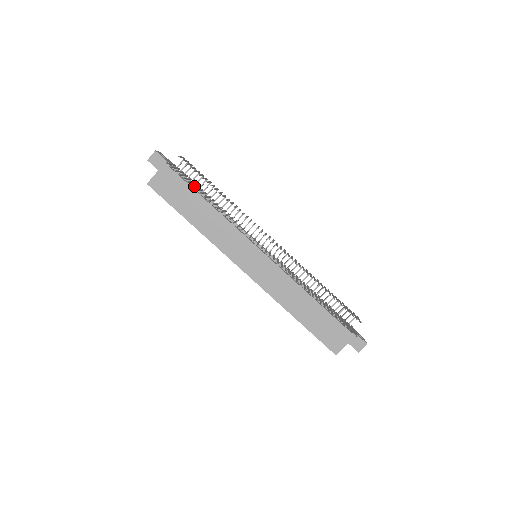
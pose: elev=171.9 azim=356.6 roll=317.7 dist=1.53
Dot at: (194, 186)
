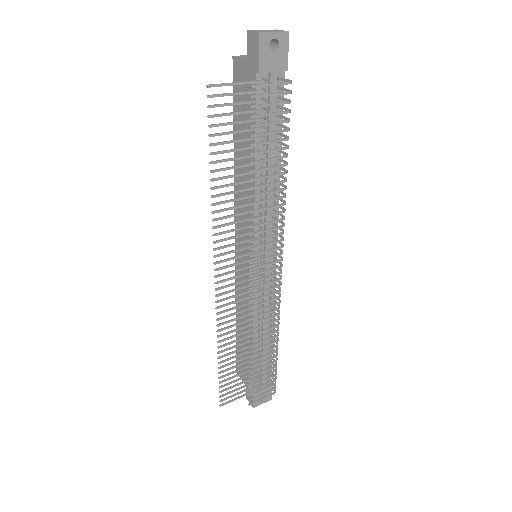
Dot at: (228, 142)
